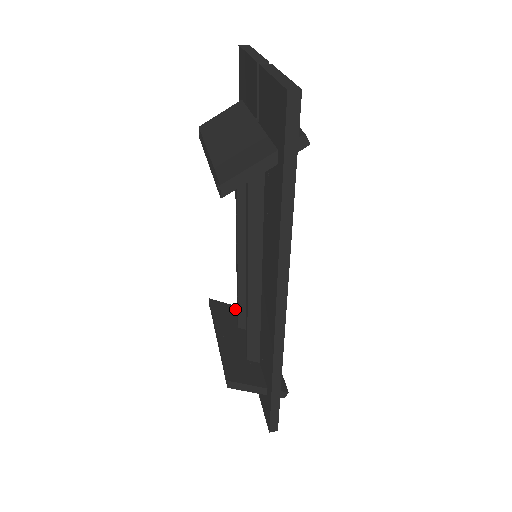
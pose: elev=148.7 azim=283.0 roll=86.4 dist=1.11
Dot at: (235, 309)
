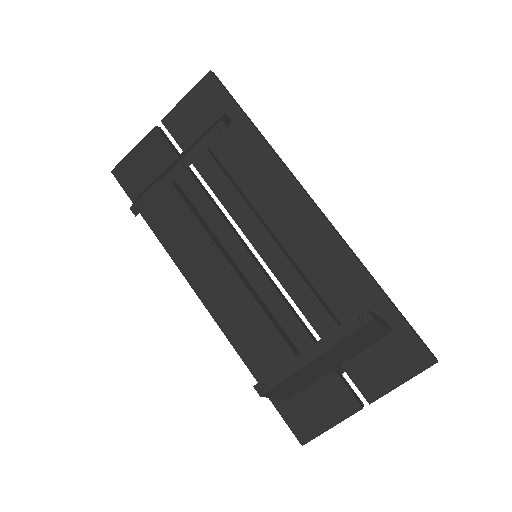
Dot at: occluded
